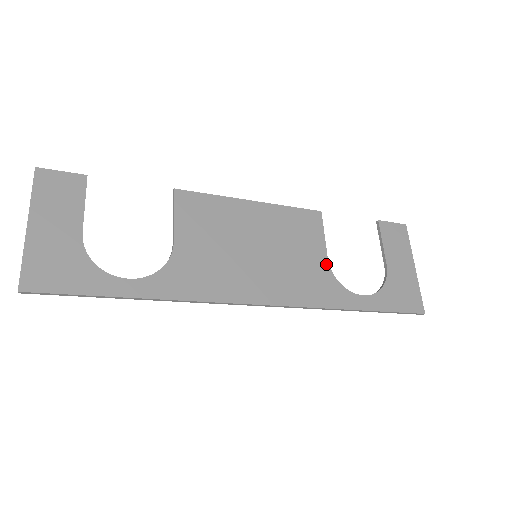
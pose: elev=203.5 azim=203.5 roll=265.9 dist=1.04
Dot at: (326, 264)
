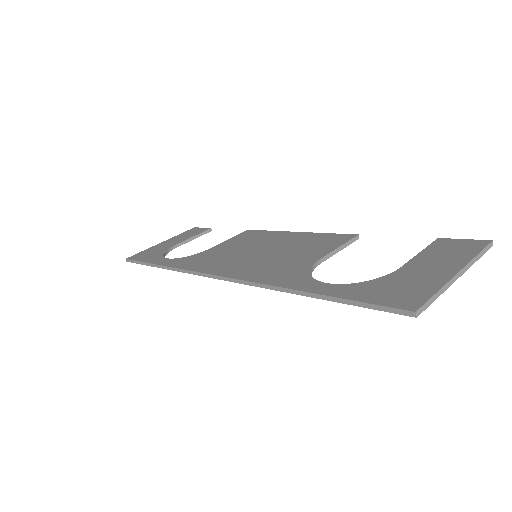
Dot at: (313, 261)
